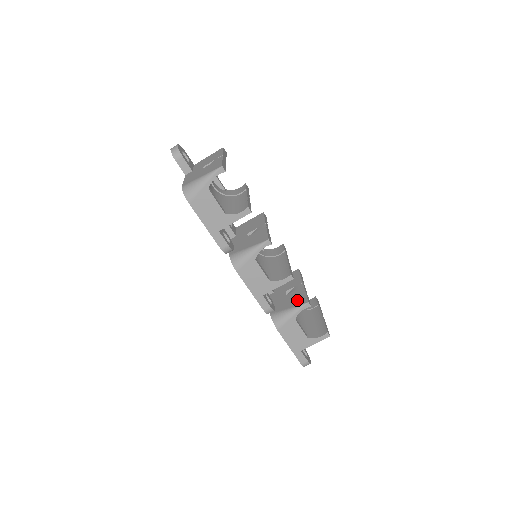
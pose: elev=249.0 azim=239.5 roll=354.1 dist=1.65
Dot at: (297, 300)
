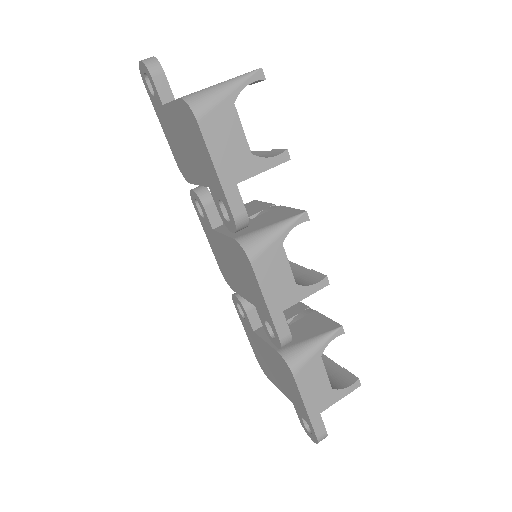
Dot at: (318, 326)
